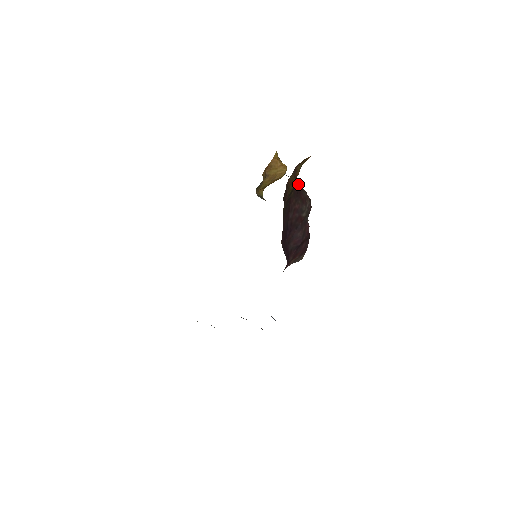
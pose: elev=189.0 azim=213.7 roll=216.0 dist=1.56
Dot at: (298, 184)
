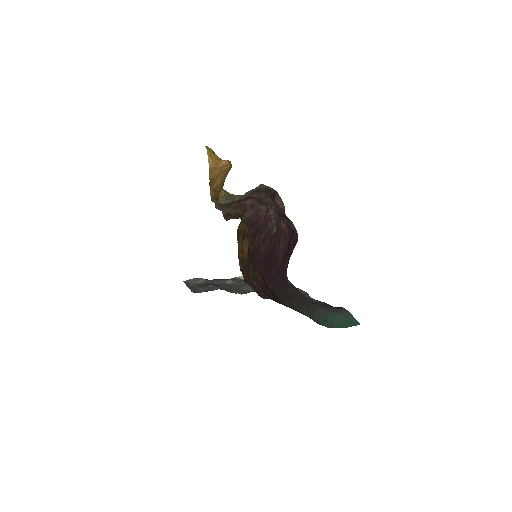
Dot at: (250, 203)
